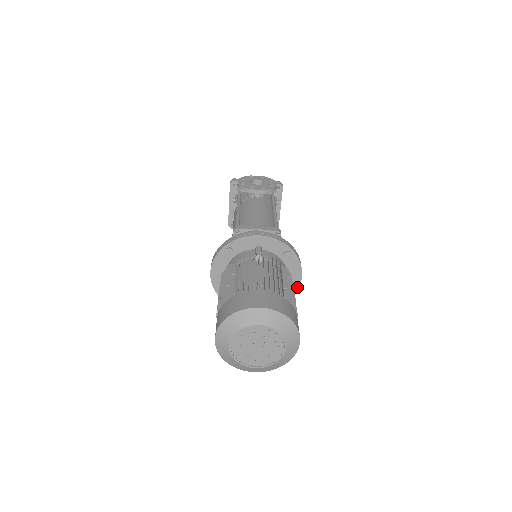
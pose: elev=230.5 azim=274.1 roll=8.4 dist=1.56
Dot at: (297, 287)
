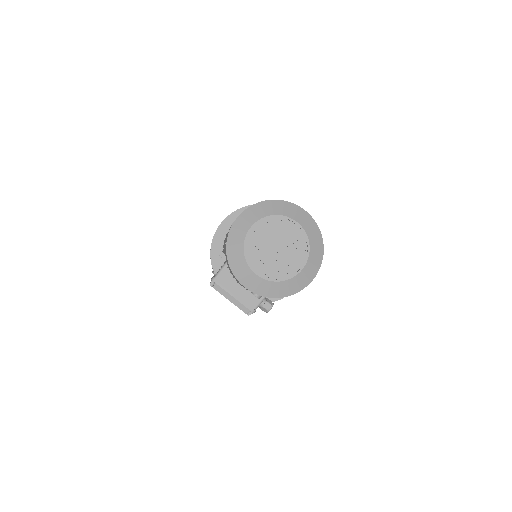
Dot at: occluded
